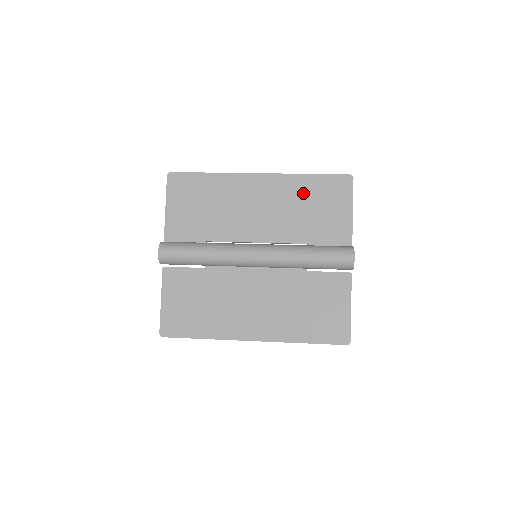
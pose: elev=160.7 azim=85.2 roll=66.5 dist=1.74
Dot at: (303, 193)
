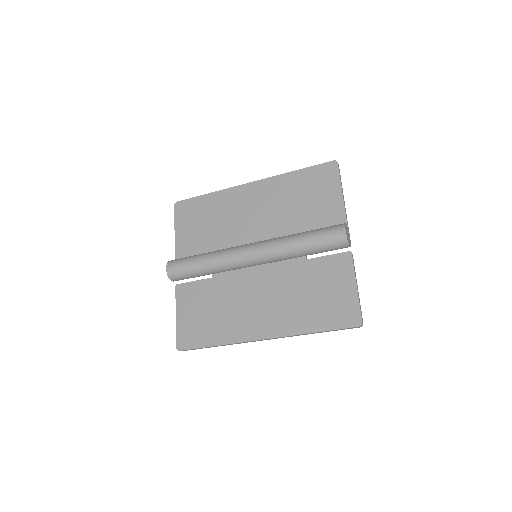
Dot at: (292, 189)
